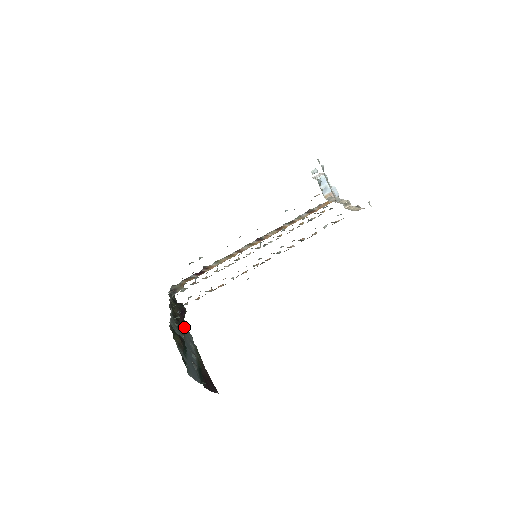
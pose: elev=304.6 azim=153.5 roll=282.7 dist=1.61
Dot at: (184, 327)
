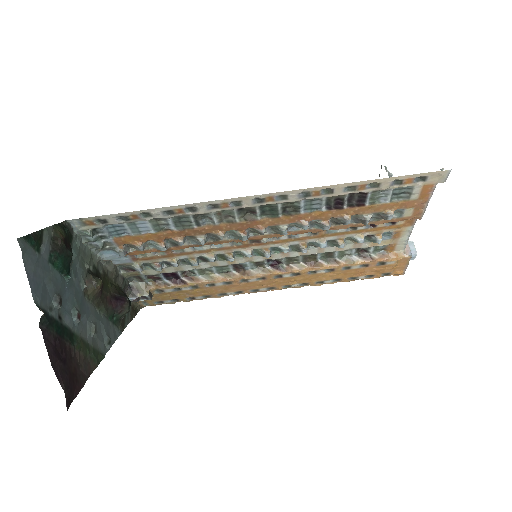
Dot at: (97, 281)
